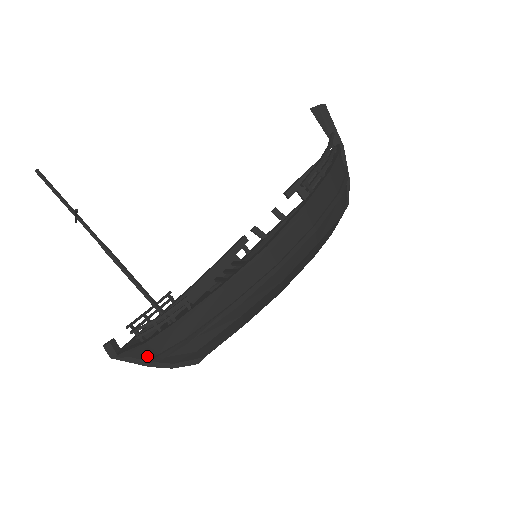
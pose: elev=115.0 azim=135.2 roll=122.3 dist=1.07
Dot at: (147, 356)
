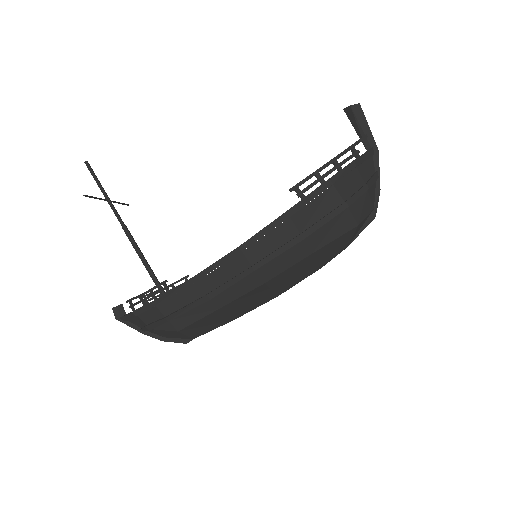
Dot at: (141, 324)
